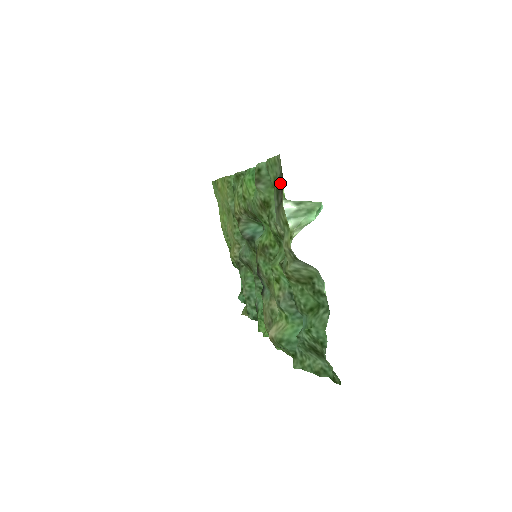
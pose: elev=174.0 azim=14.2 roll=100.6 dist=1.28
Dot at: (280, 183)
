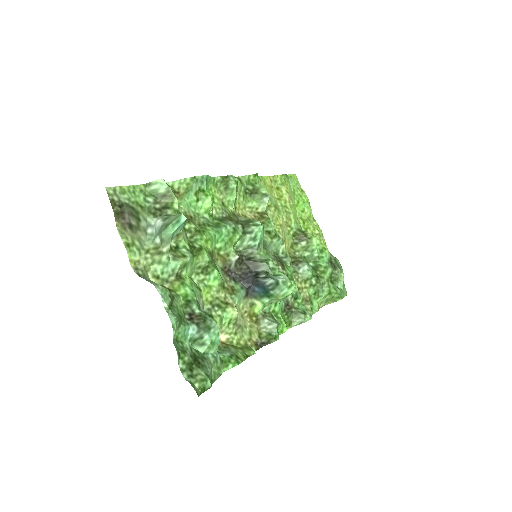
Dot at: (123, 209)
